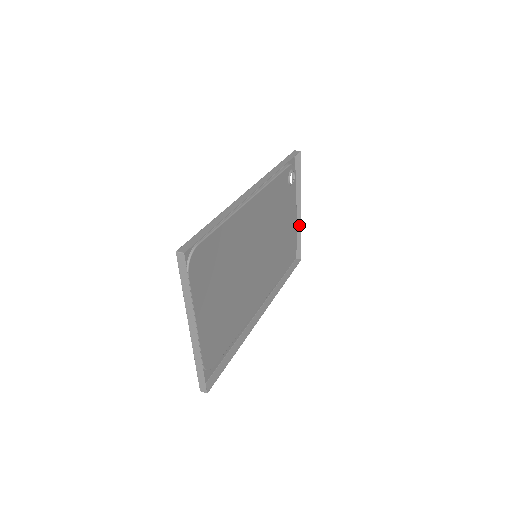
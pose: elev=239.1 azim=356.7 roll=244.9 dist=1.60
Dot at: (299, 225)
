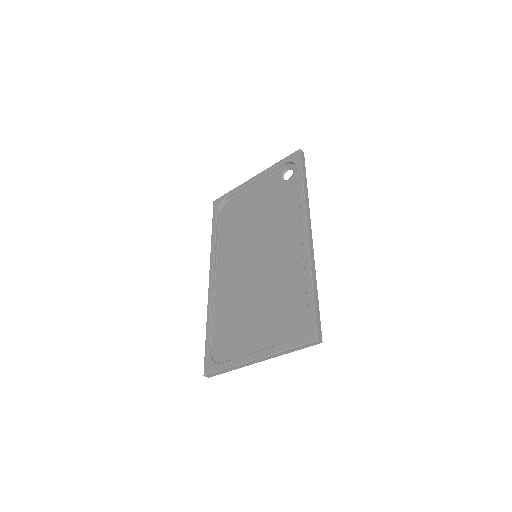
Dot at: occluded
